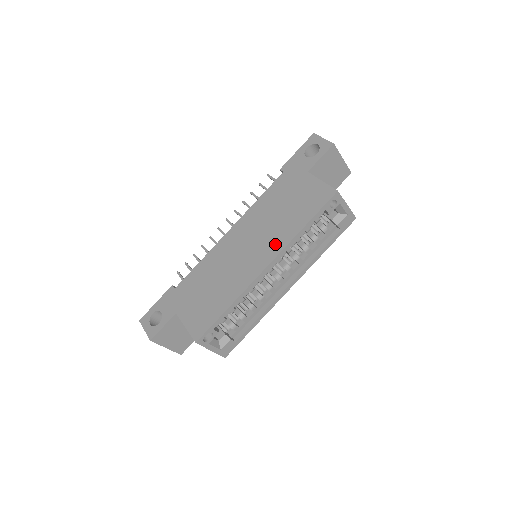
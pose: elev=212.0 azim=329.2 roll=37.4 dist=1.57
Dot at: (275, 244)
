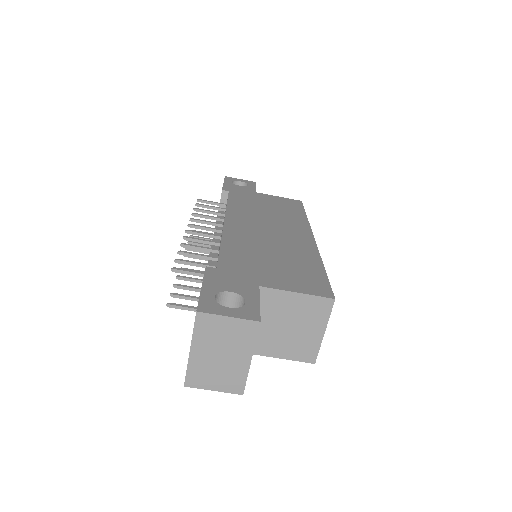
Dot at: (298, 225)
